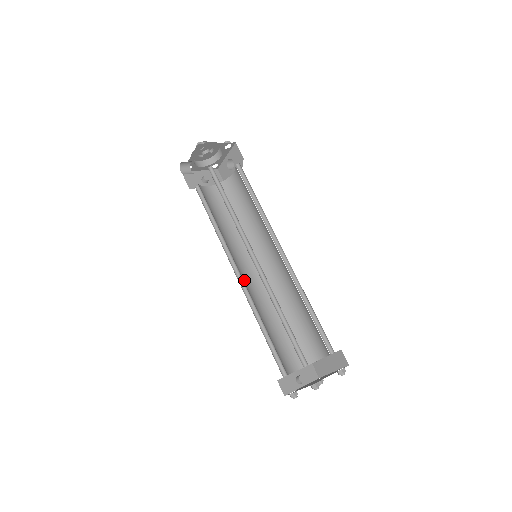
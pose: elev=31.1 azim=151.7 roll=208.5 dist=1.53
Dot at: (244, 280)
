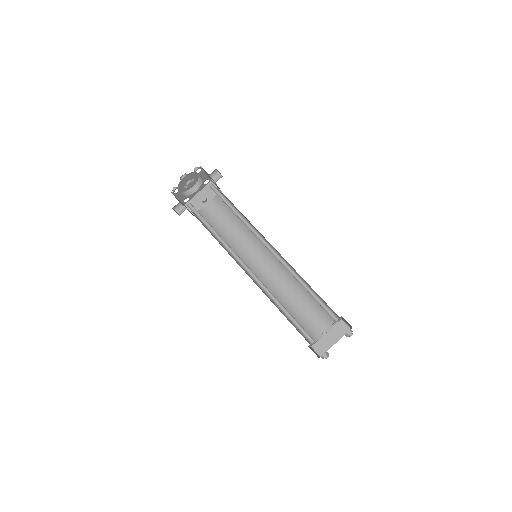
Dot at: (259, 276)
